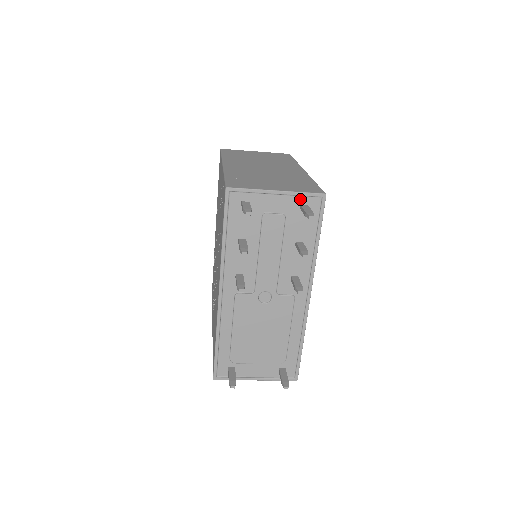
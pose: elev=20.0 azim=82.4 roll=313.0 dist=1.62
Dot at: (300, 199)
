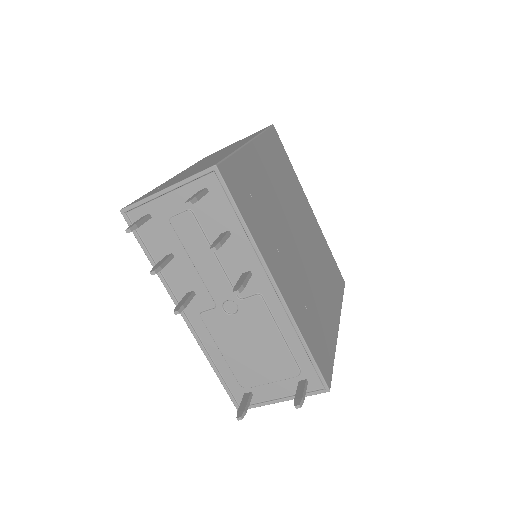
Dot at: (194, 185)
